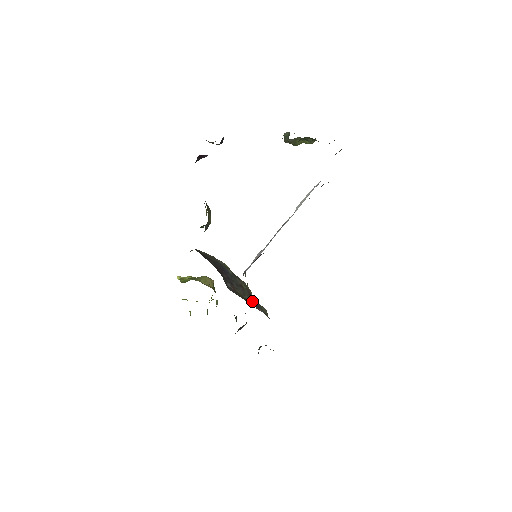
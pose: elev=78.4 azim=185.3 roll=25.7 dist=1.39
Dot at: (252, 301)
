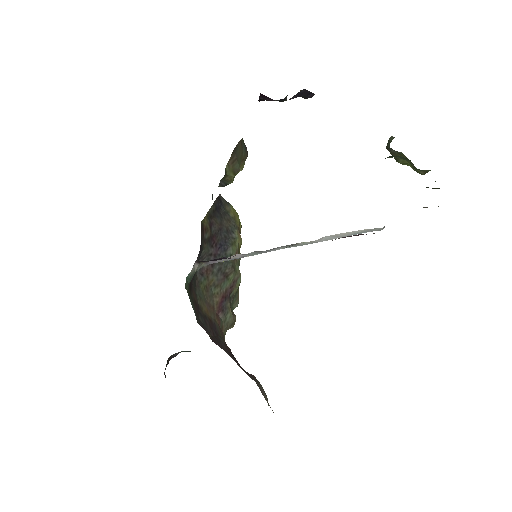
Dot at: (220, 299)
